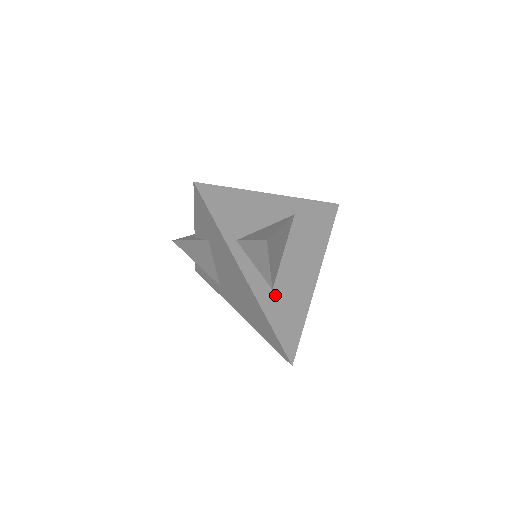
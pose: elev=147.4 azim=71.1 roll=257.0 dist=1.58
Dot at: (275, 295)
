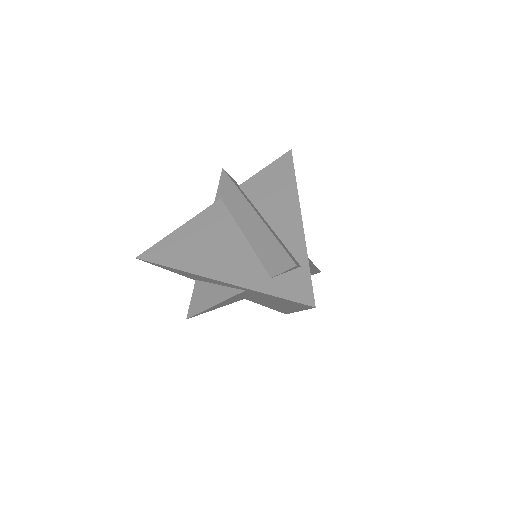
Dot at: occluded
